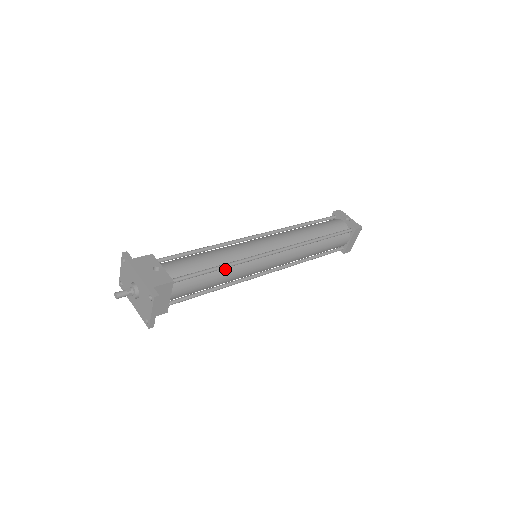
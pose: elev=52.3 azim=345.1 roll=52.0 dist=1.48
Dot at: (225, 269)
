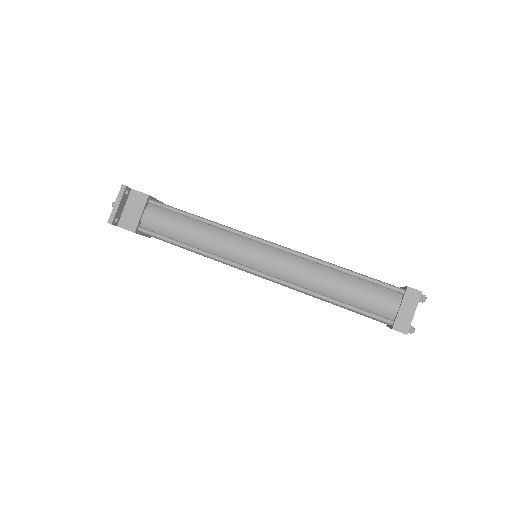
Dot at: (205, 226)
